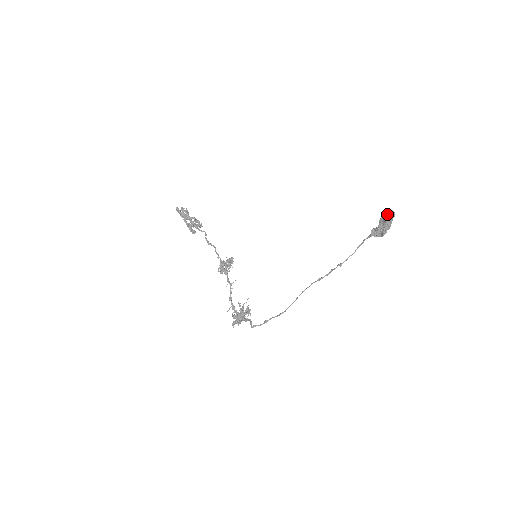
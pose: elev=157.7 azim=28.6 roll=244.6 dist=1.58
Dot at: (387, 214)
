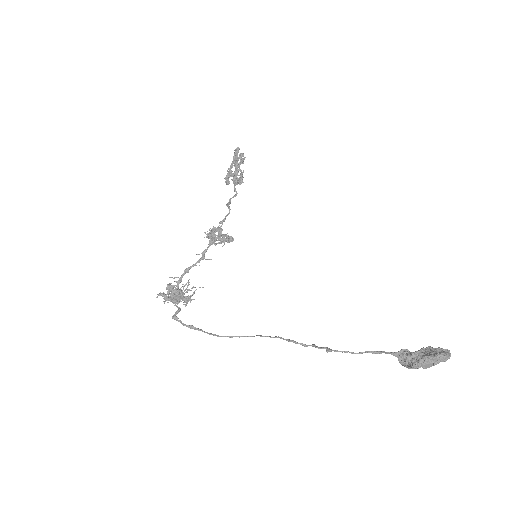
Dot at: (441, 349)
